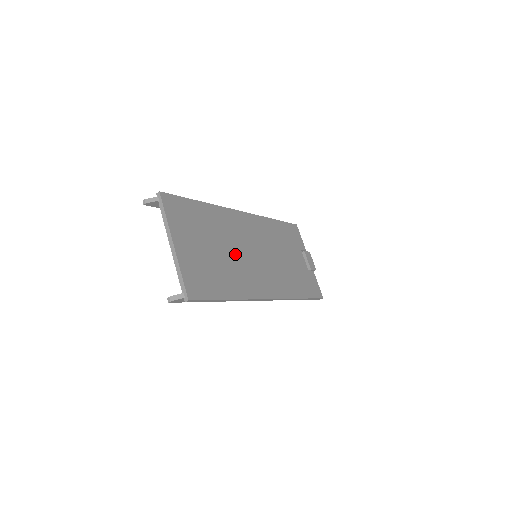
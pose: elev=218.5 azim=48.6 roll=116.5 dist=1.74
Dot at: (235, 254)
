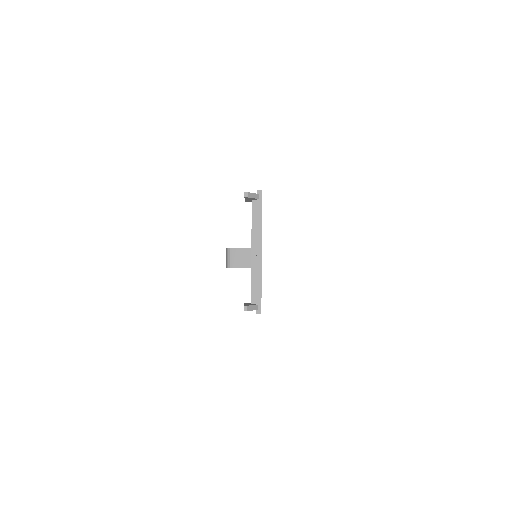
Dot at: occluded
